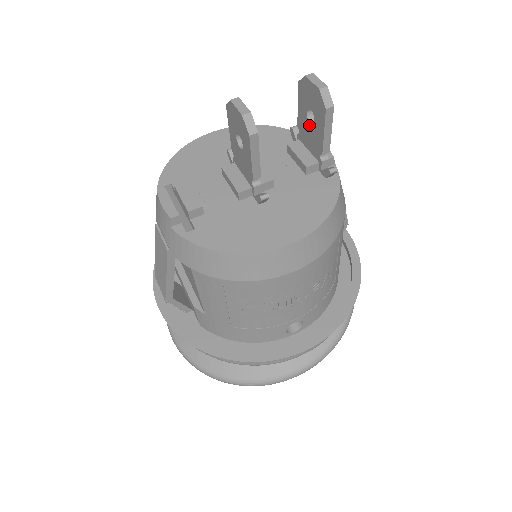
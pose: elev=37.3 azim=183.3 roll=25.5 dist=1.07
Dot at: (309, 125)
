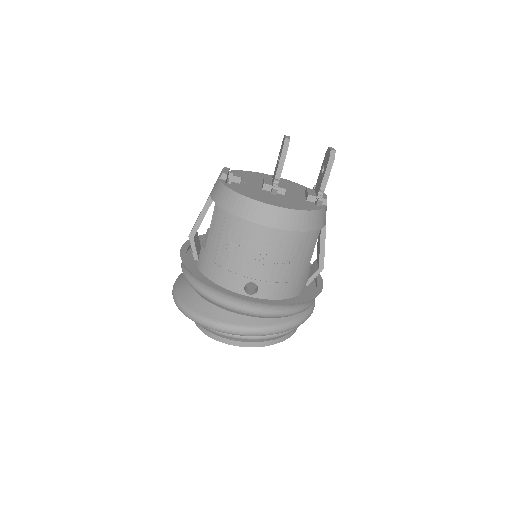
Dot at: (321, 175)
